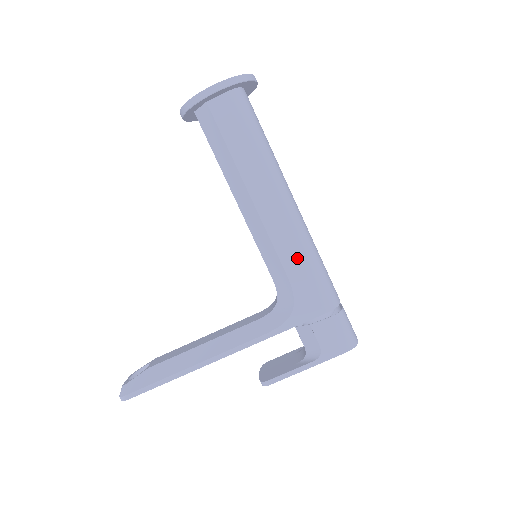
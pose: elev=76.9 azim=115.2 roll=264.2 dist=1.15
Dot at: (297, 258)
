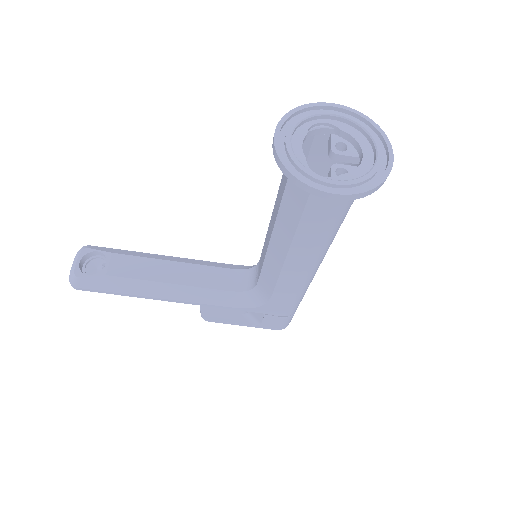
Dot at: (290, 292)
